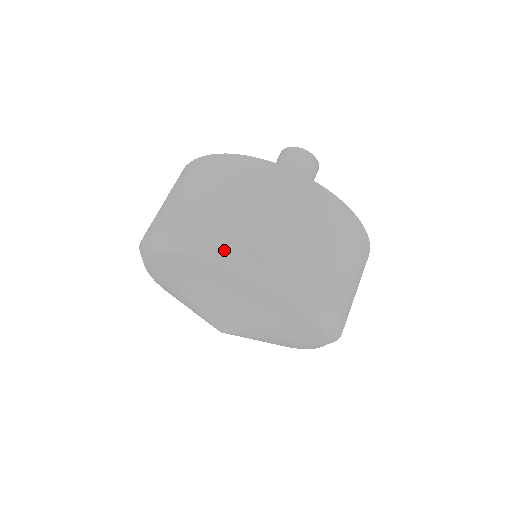
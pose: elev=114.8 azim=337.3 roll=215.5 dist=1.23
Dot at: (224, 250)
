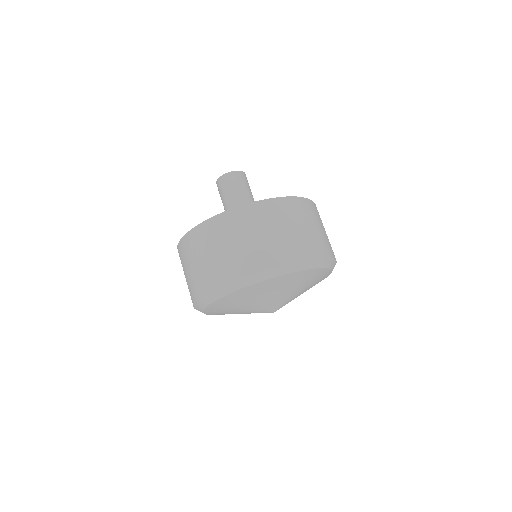
Dot at: (293, 264)
